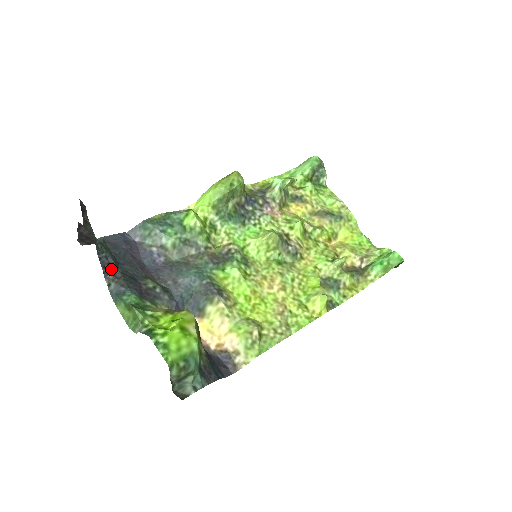
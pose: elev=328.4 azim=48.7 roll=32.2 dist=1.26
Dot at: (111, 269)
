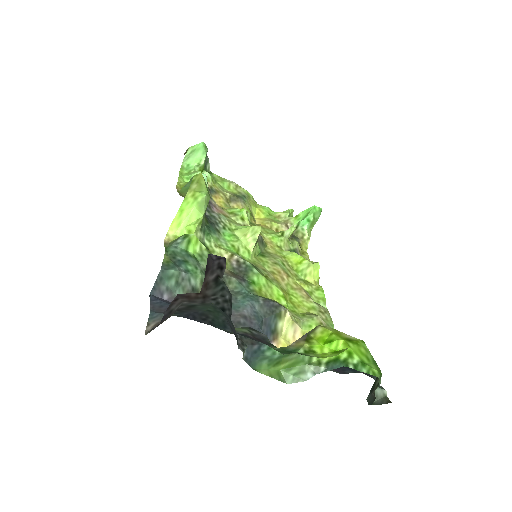
Dot at: (233, 333)
